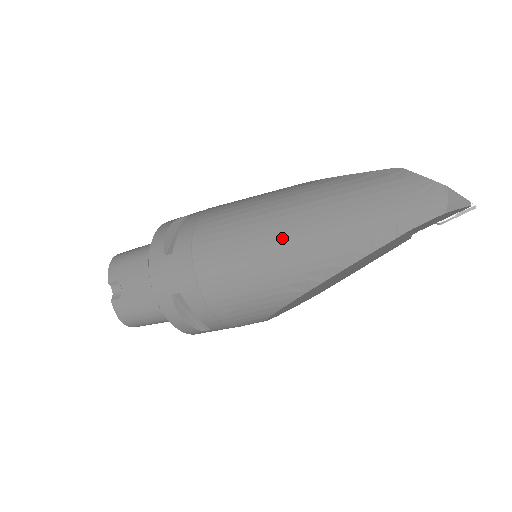
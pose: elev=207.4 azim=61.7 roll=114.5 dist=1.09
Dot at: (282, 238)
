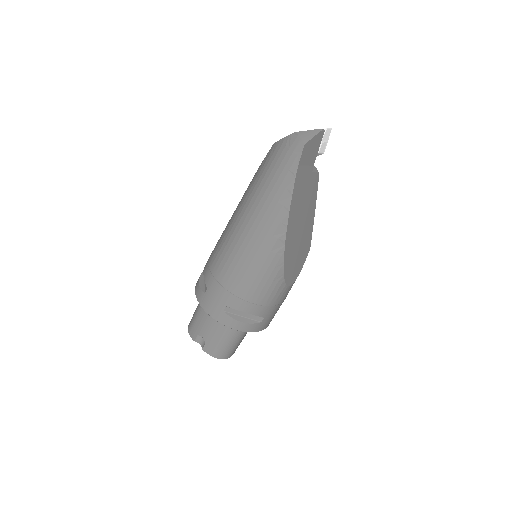
Dot at: (248, 229)
